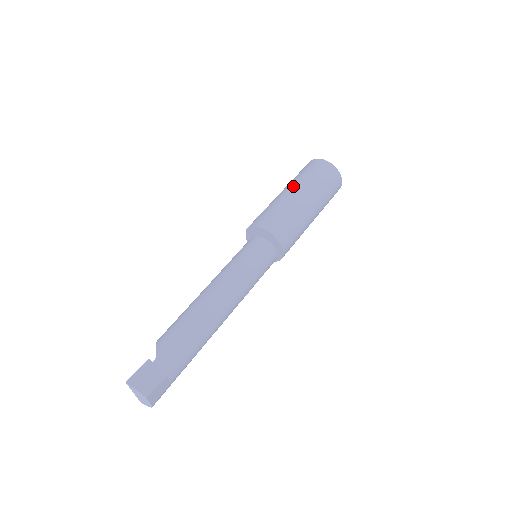
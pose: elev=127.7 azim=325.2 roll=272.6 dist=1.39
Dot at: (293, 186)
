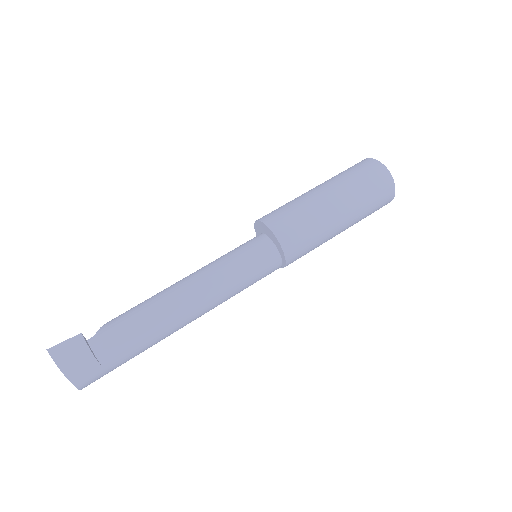
Dot at: (322, 184)
